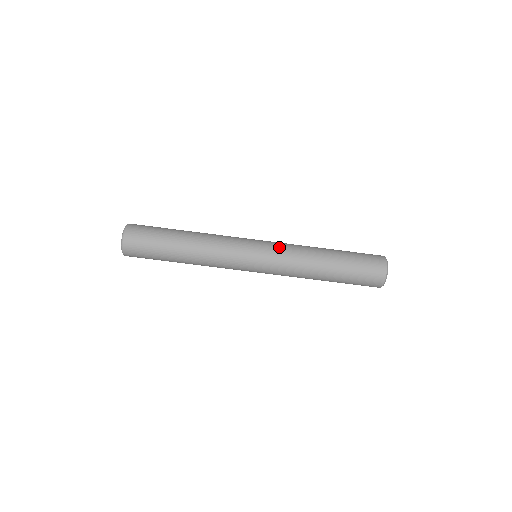
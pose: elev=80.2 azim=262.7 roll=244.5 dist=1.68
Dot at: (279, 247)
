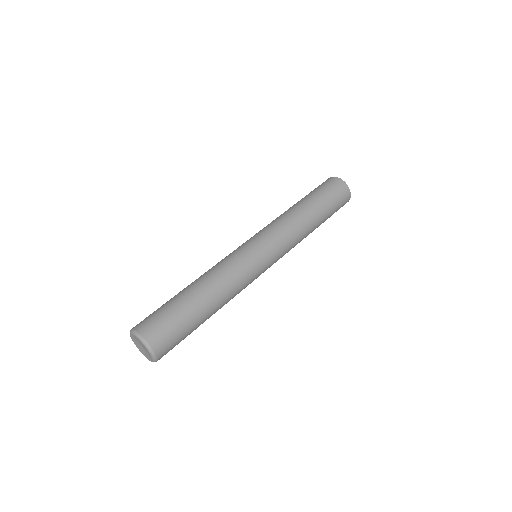
Dot at: (263, 229)
